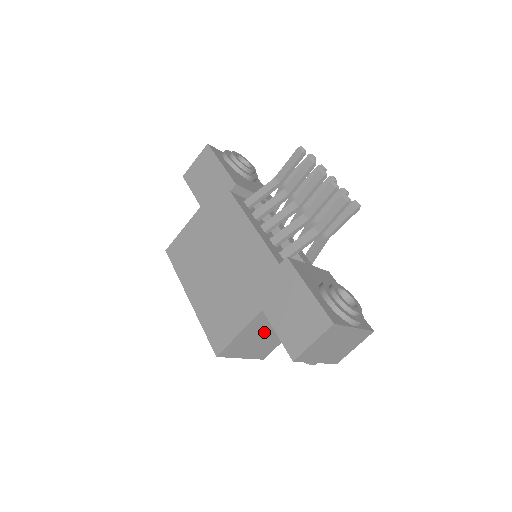
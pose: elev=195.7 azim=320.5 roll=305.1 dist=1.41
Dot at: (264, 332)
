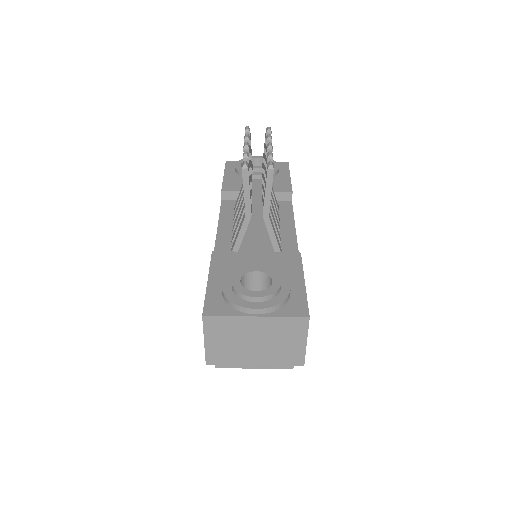
Dot at: occluded
